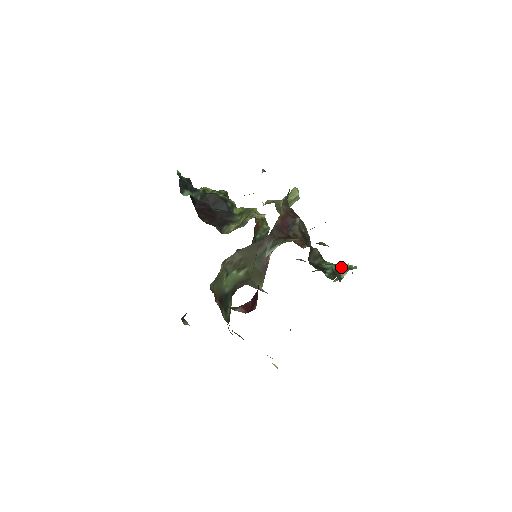
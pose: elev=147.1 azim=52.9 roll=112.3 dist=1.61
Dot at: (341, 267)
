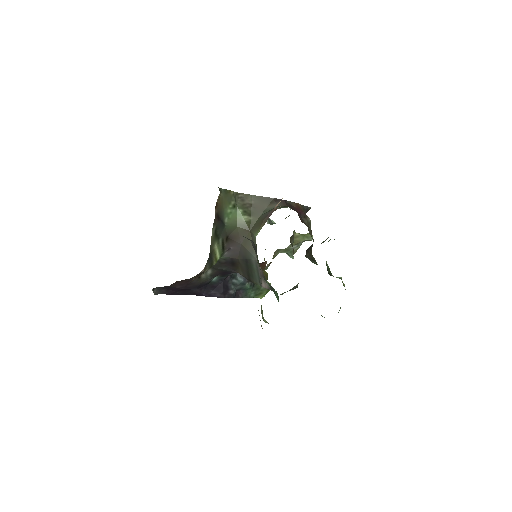
Dot at: occluded
